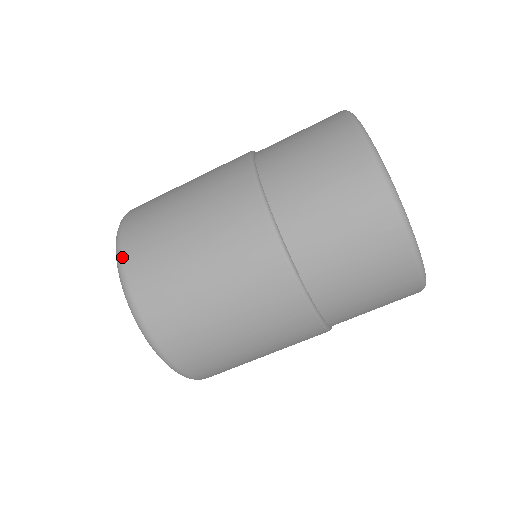
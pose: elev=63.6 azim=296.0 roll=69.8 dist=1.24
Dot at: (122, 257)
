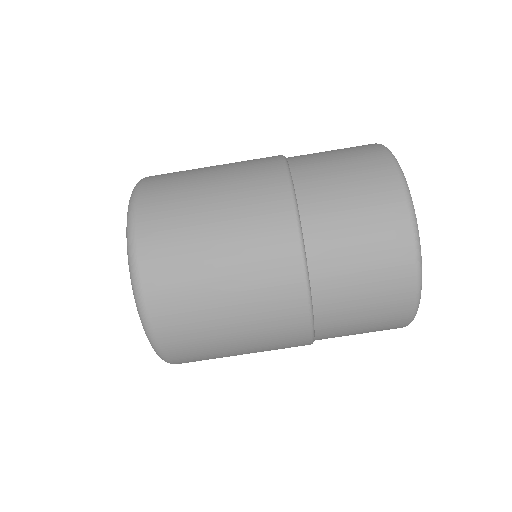
Dot at: (139, 189)
